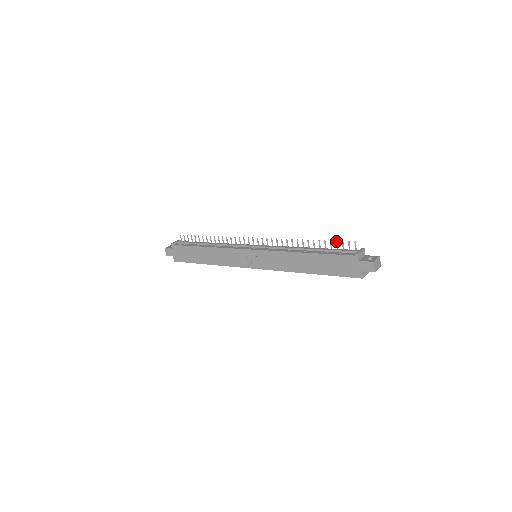
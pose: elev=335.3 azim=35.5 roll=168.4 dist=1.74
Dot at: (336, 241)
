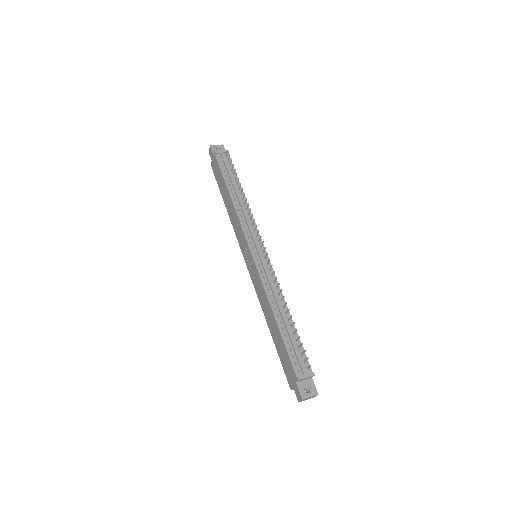
Dot at: (302, 343)
